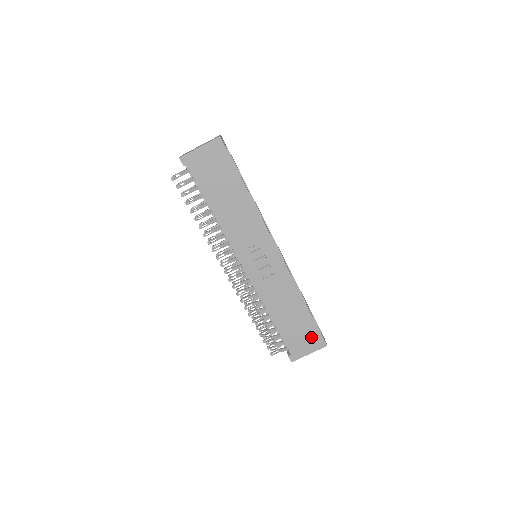
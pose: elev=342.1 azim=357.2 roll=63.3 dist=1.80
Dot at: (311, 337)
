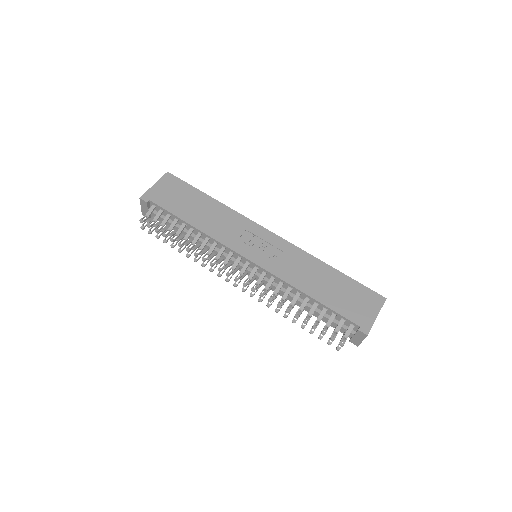
Dot at: (364, 297)
